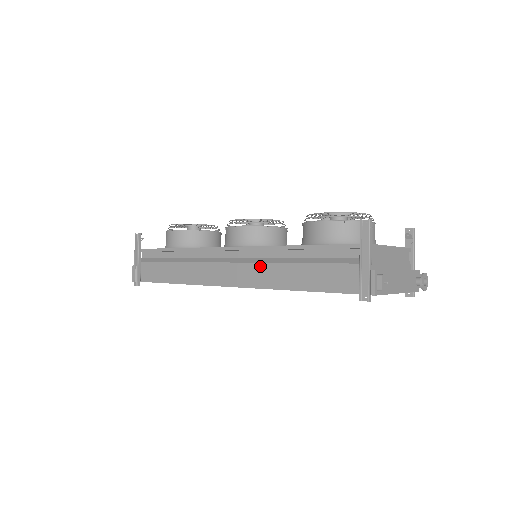
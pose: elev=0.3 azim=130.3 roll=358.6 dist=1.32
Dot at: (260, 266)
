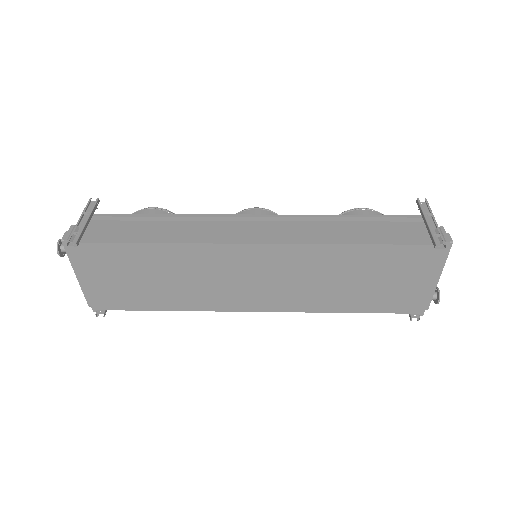
Dot at: (304, 227)
